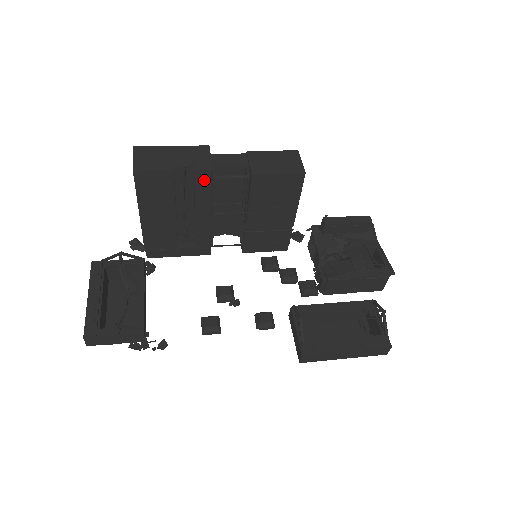
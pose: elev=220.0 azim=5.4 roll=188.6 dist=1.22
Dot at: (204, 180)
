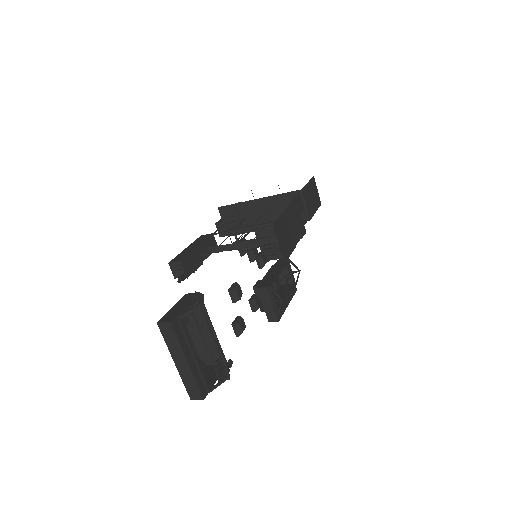
Dot at: occluded
